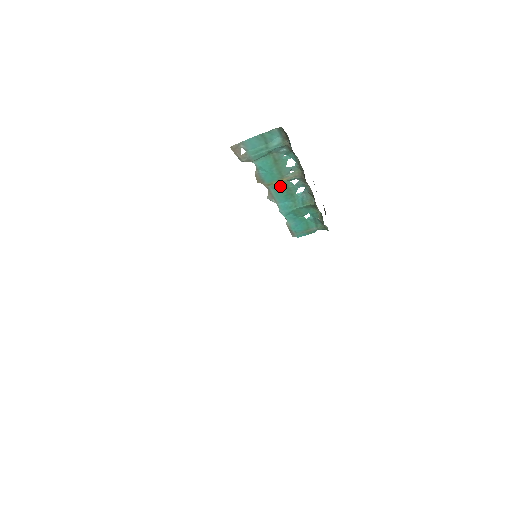
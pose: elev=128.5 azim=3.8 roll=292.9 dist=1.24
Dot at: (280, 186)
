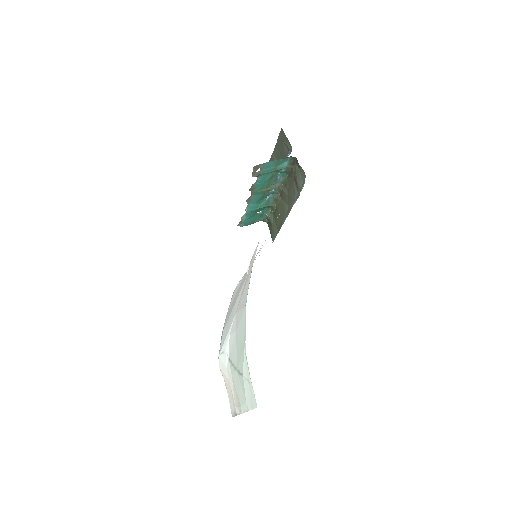
Dot at: (261, 193)
